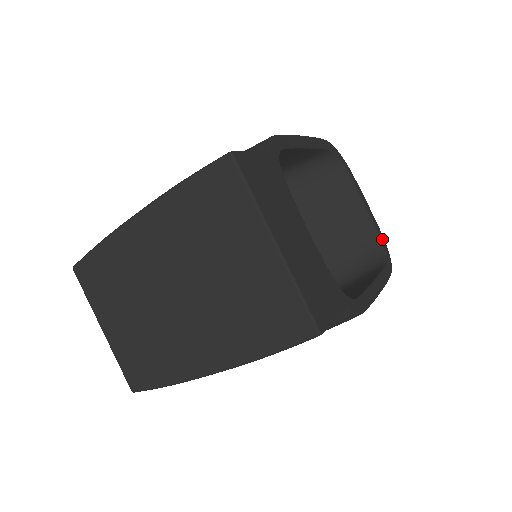
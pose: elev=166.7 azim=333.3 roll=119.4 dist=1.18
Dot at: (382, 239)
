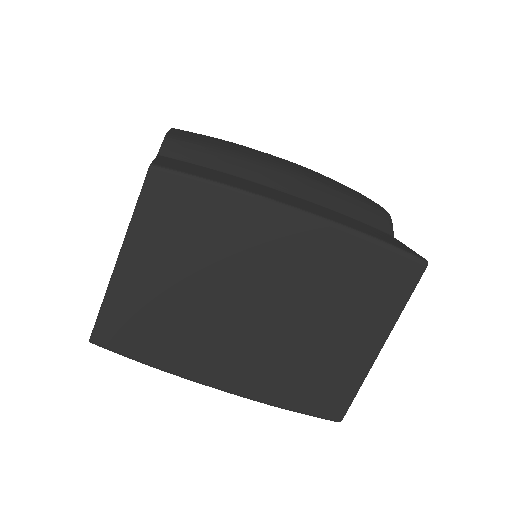
Dot at: occluded
